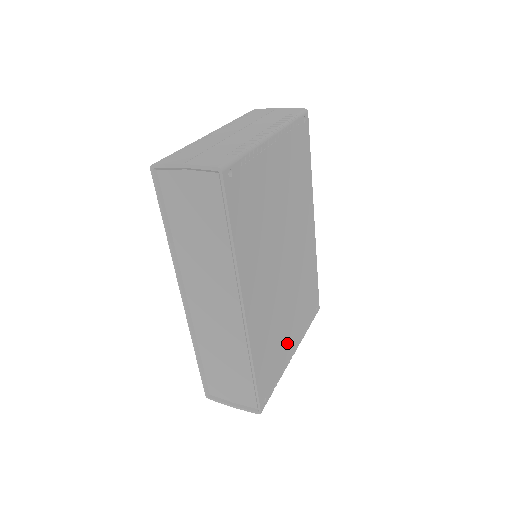
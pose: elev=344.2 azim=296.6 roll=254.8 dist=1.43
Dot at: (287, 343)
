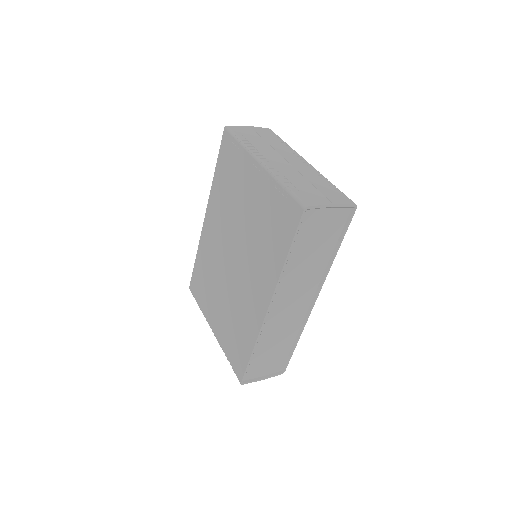
Dot at: occluded
